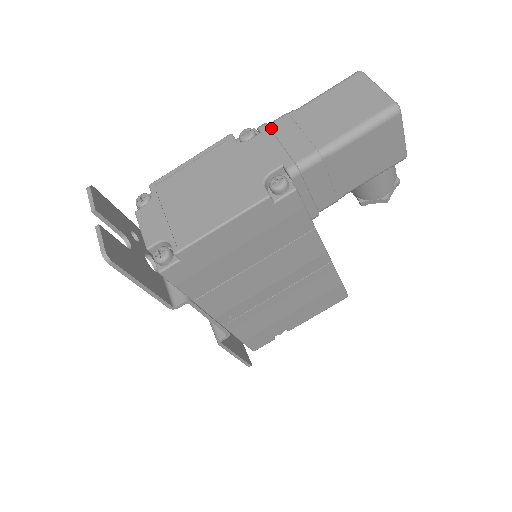
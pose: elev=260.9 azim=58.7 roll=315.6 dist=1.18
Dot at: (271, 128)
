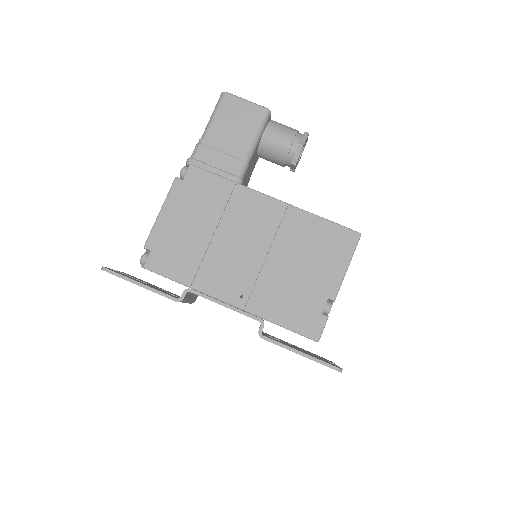
Dot at: occluded
